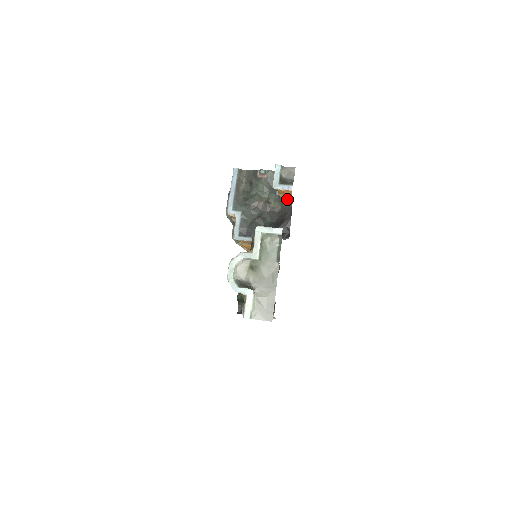
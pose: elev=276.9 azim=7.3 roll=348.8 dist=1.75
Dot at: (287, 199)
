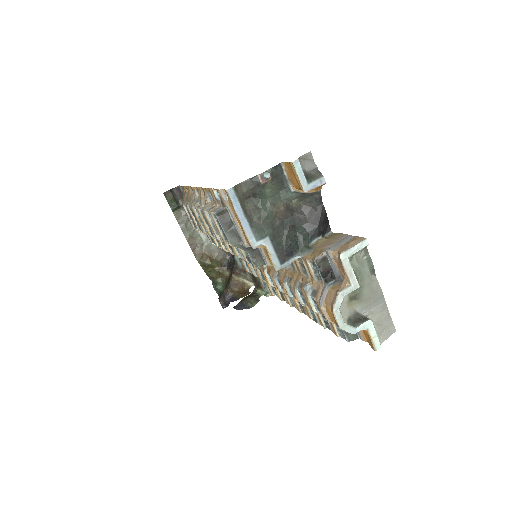
Dot at: (314, 192)
